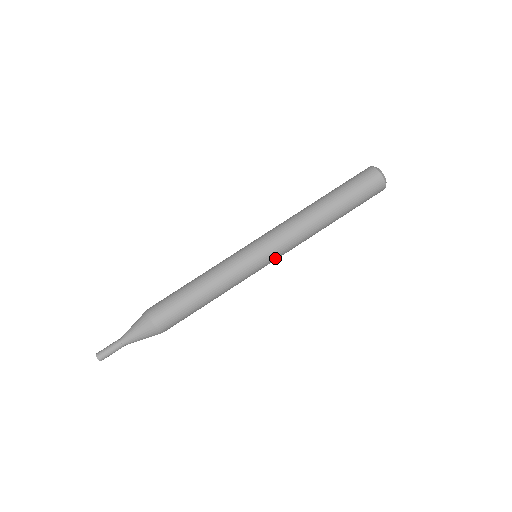
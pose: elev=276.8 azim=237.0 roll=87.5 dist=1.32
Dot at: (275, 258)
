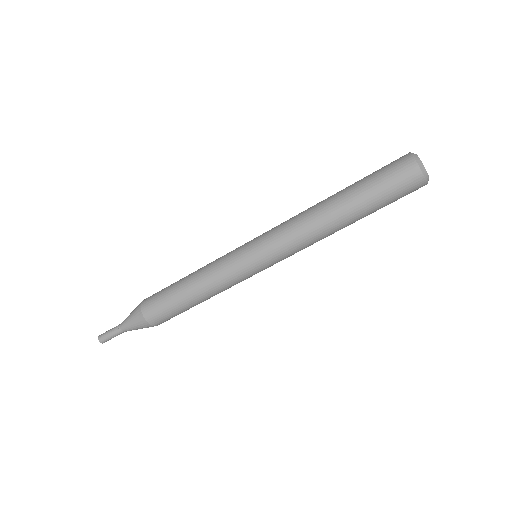
Dot at: (272, 259)
